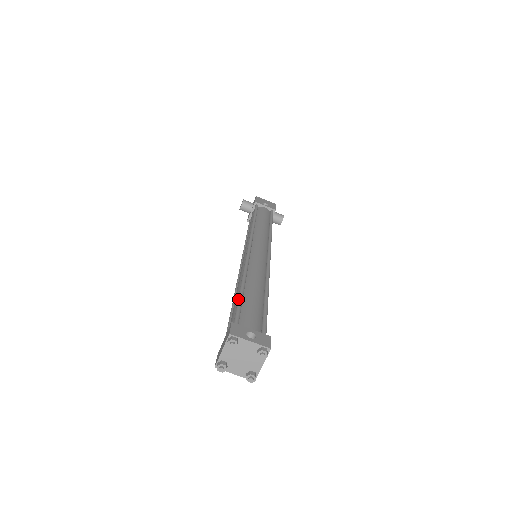
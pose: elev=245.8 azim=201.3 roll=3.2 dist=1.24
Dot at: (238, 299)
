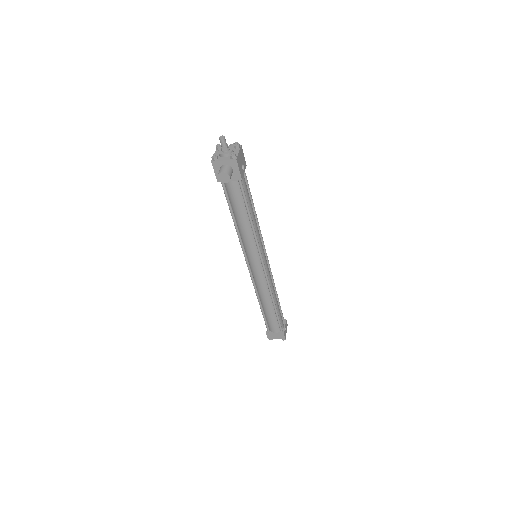
Dot at: (278, 318)
